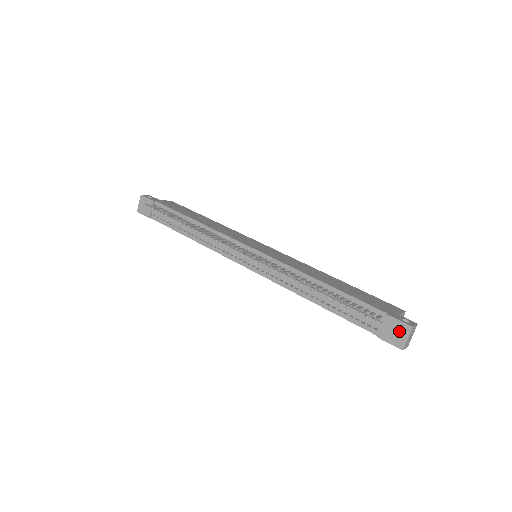
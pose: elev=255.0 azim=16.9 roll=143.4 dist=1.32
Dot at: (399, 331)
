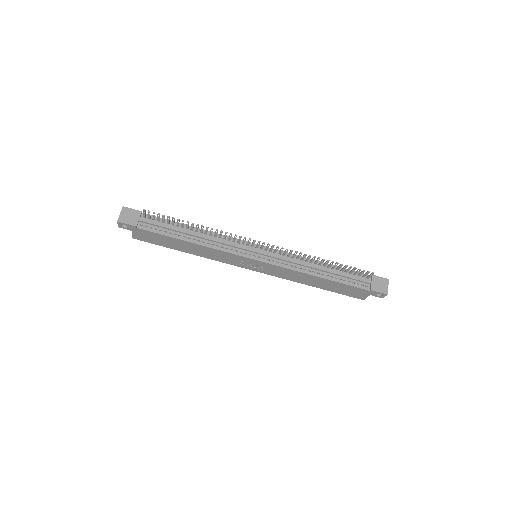
Dot at: (382, 283)
